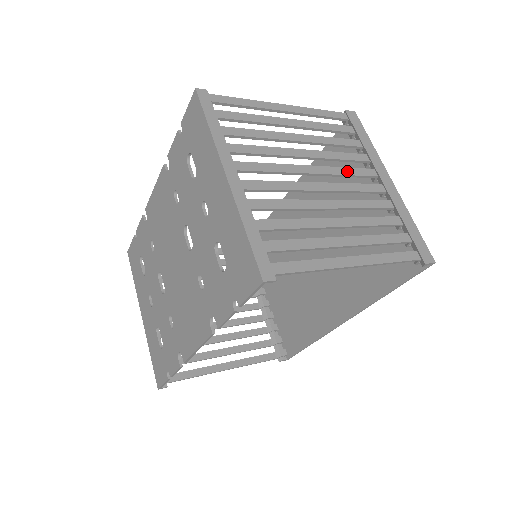
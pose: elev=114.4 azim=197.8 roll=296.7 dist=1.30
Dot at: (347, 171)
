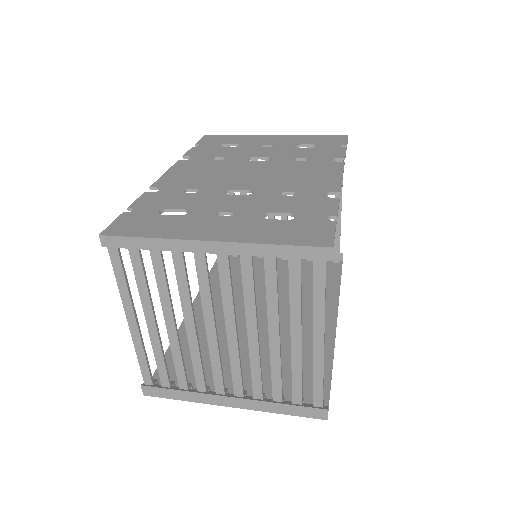
Dot at: occluded
